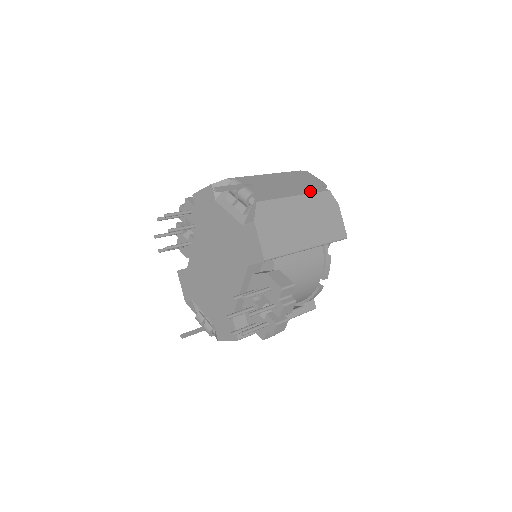
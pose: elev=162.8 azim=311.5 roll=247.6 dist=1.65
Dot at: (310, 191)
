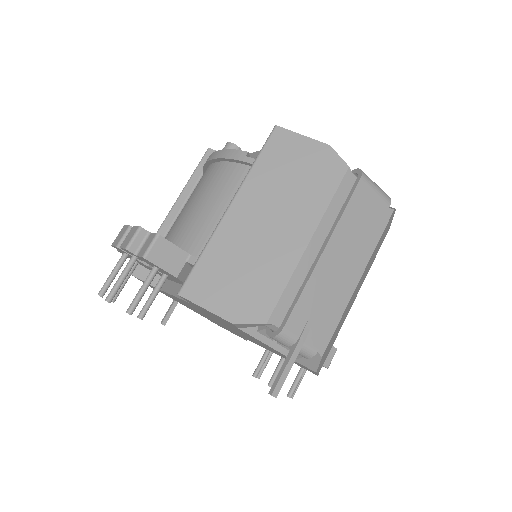
Dot at: (373, 244)
